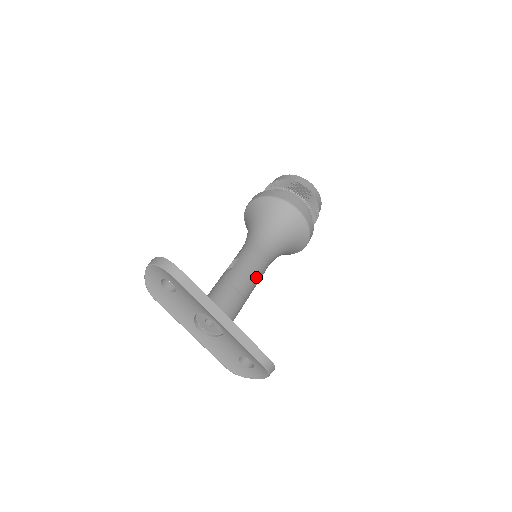
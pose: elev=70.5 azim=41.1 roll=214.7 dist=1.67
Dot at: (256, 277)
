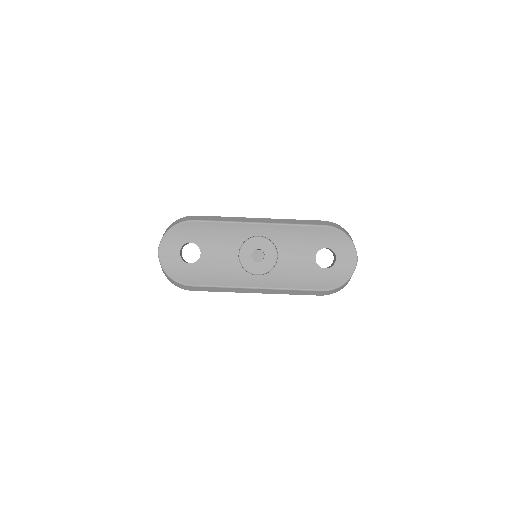
Dot at: occluded
